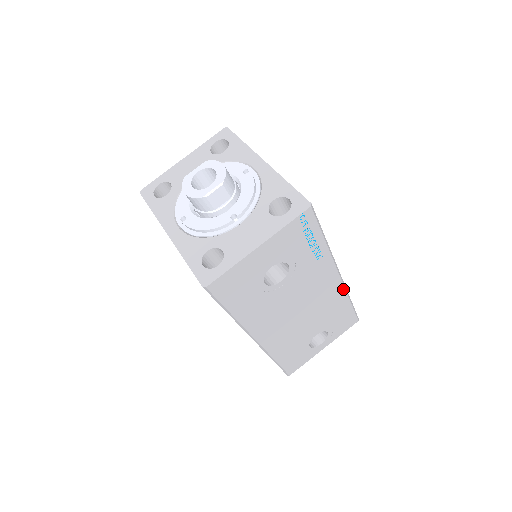
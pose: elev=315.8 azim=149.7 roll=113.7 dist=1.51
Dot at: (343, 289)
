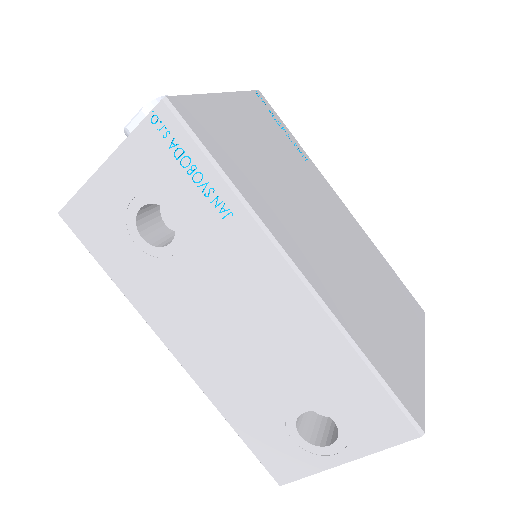
Dot at: (325, 317)
